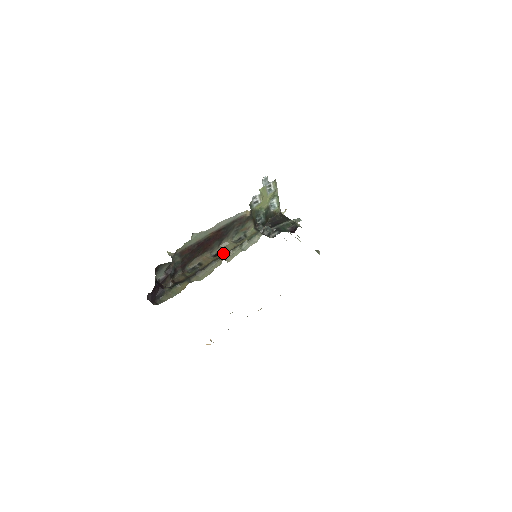
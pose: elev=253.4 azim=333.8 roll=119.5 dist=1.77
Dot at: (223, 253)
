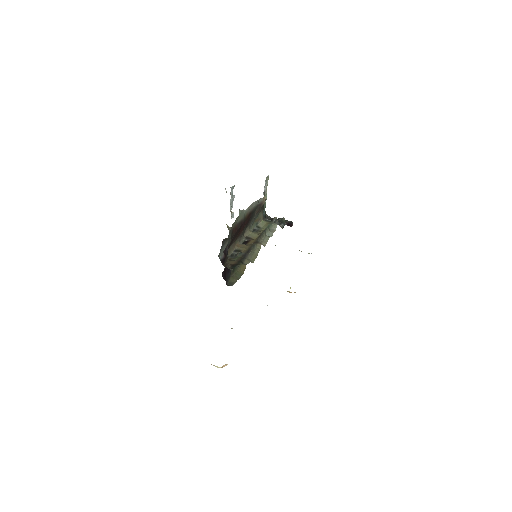
Dot at: (253, 240)
